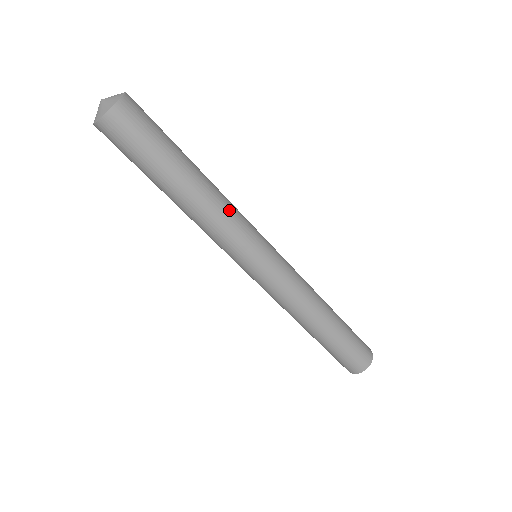
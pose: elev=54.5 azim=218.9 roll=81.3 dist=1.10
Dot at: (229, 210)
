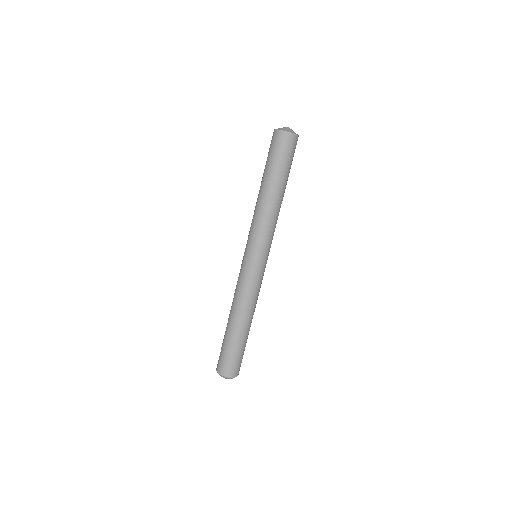
Dot at: occluded
